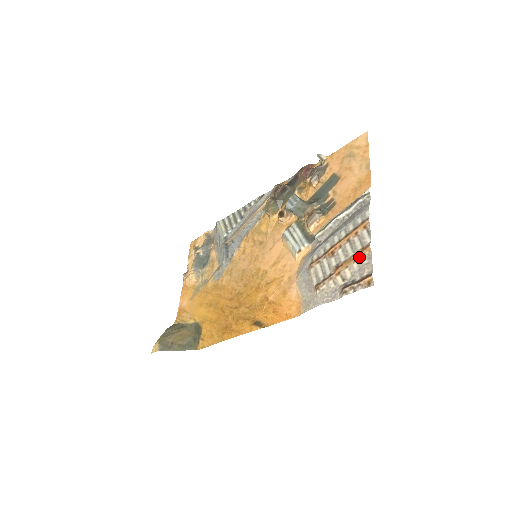
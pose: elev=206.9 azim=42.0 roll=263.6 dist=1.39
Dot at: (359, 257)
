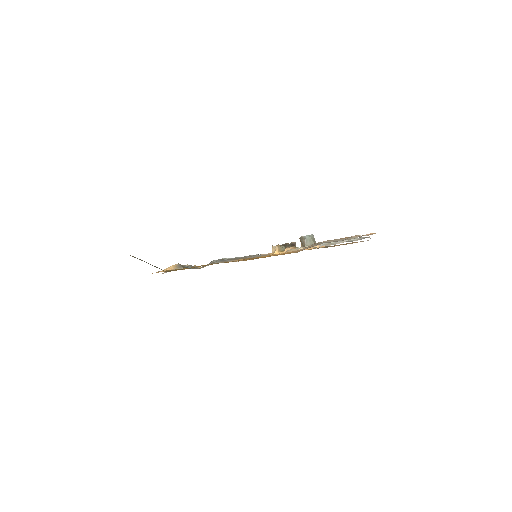
Dot at: occluded
